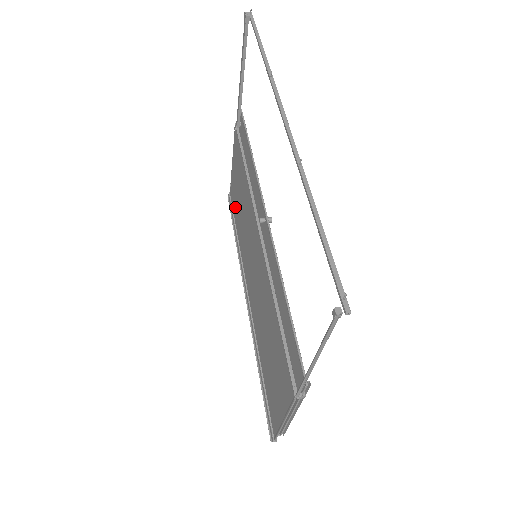
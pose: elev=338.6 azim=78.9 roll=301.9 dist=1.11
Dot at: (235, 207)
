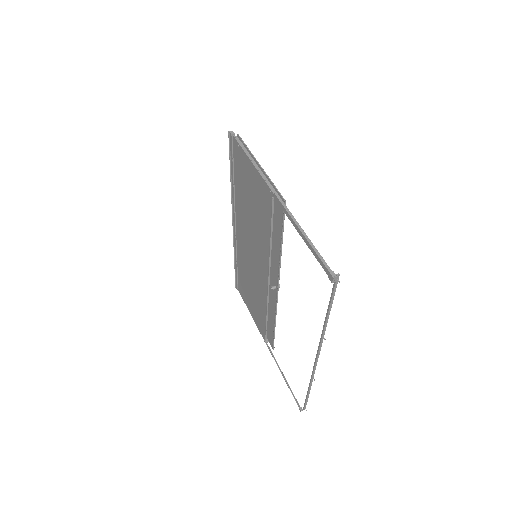
Dot at: (240, 175)
